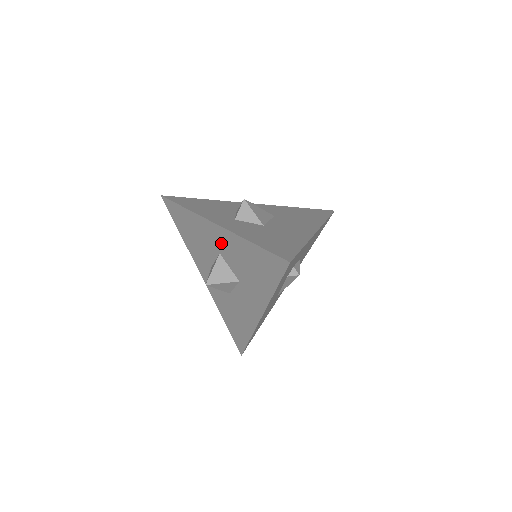
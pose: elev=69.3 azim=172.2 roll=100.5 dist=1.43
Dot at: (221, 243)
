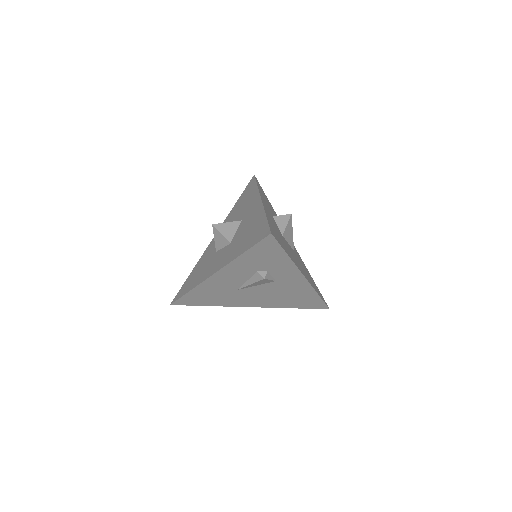
Dot at: (250, 213)
